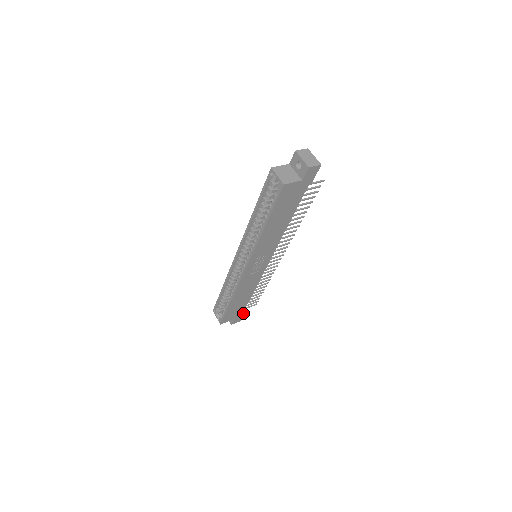
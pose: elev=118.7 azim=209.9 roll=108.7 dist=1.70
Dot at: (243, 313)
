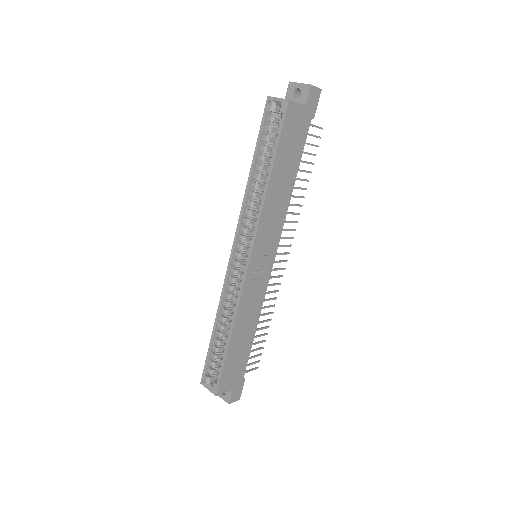
Dot at: (243, 379)
